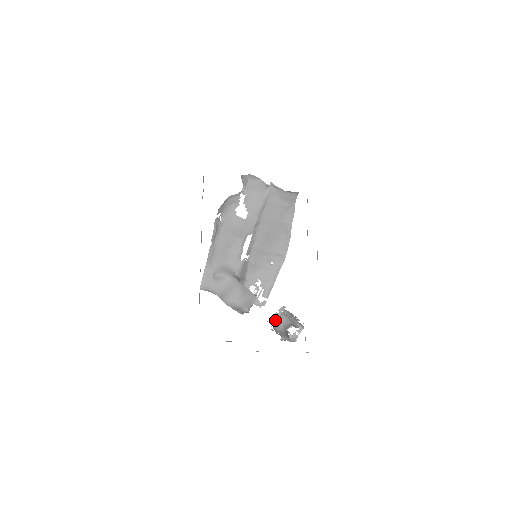
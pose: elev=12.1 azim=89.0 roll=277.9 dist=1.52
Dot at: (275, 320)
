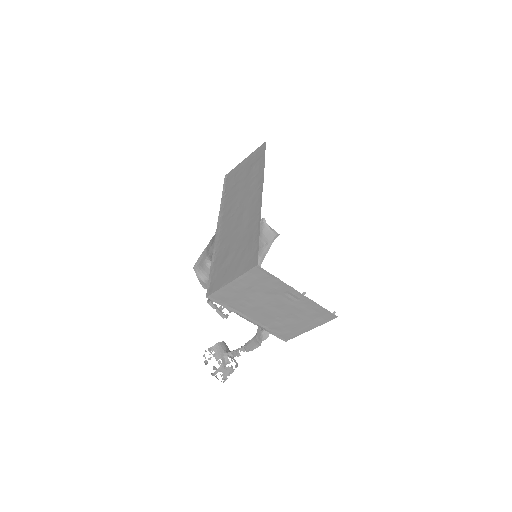
Dot at: (218, 347)
